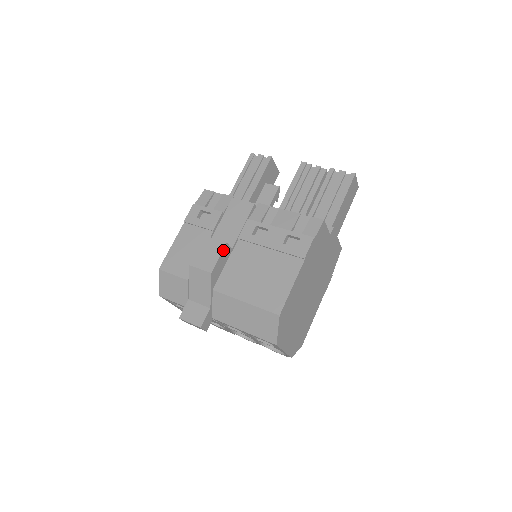
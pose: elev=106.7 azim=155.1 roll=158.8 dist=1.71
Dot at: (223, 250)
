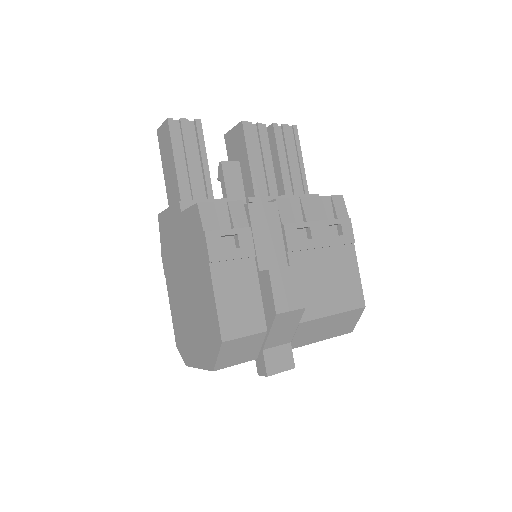
Dot at: (299, 275)
